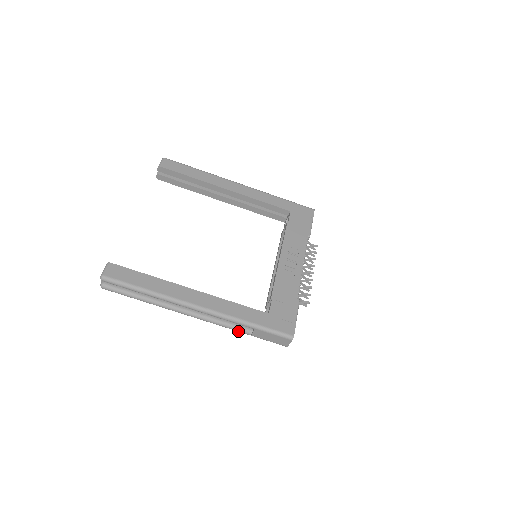
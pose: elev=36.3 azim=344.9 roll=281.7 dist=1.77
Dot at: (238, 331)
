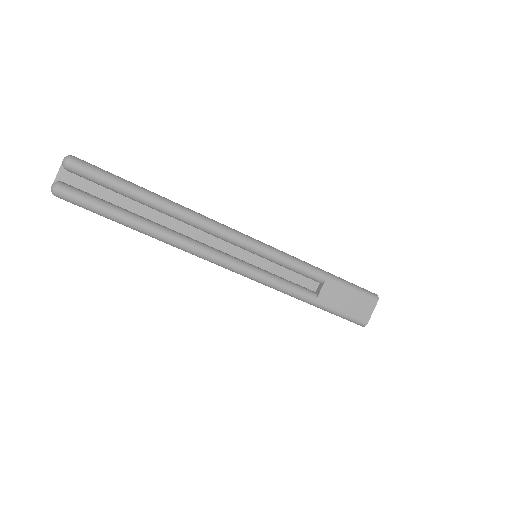
Dot at: (296, 293)
